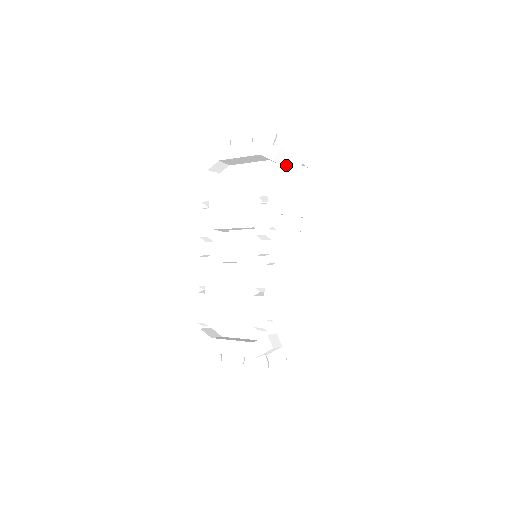
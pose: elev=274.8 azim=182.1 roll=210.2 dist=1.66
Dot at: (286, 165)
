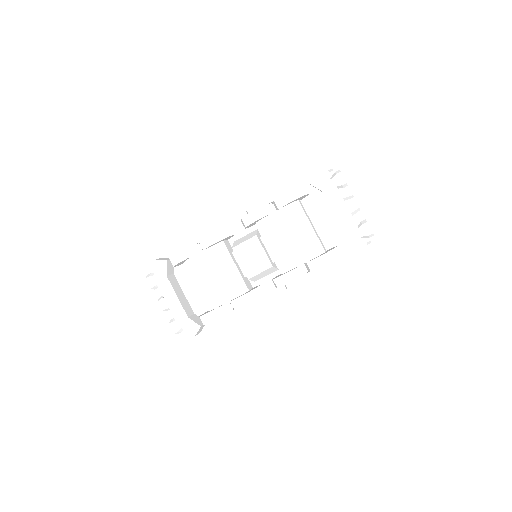
Dot at: (348, 256)
